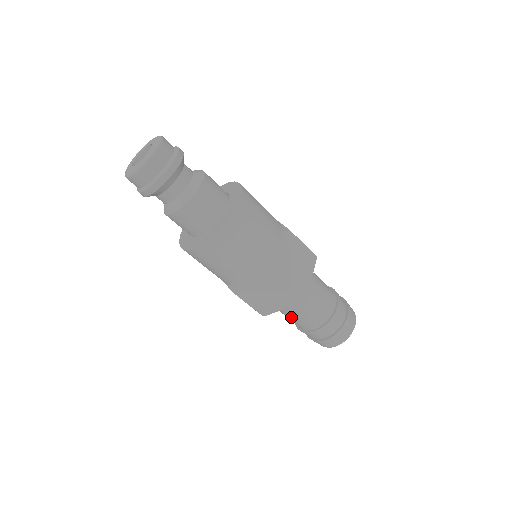
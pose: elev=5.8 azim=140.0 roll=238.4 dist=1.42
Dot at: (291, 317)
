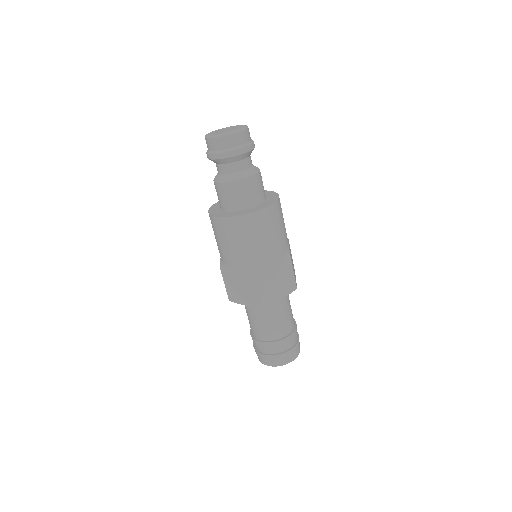
Dot at: (269, 321)
